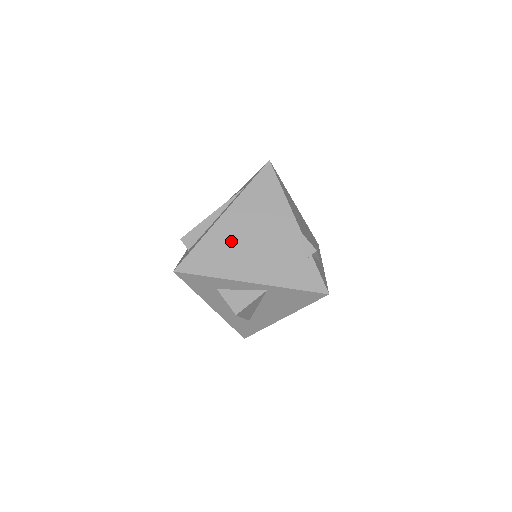
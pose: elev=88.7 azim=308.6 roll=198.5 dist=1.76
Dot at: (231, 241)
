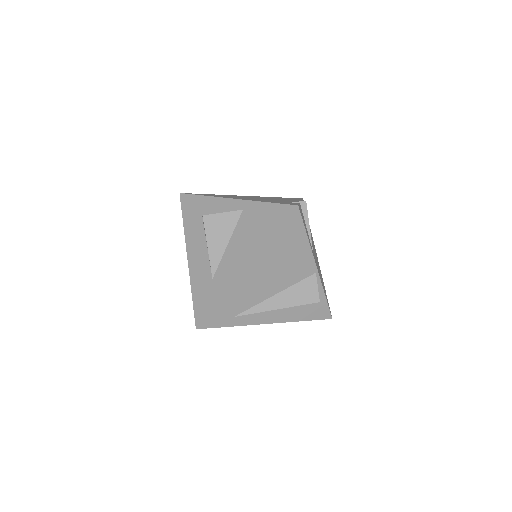
Dot at: (238, 196)
